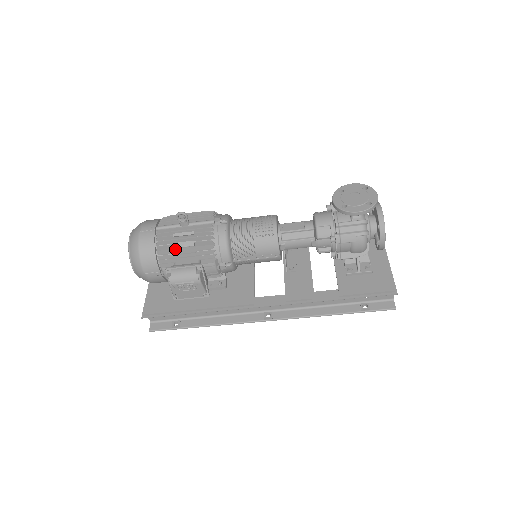
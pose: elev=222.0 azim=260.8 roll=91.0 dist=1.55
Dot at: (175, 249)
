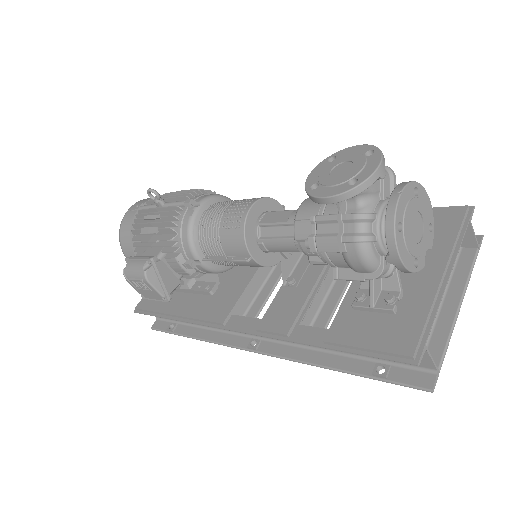
Dot at: (146, 235)
